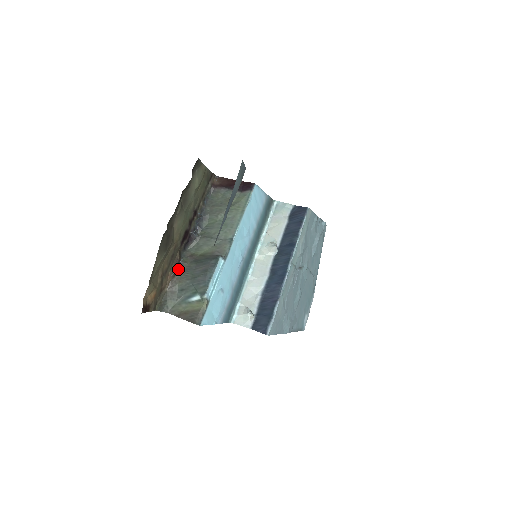
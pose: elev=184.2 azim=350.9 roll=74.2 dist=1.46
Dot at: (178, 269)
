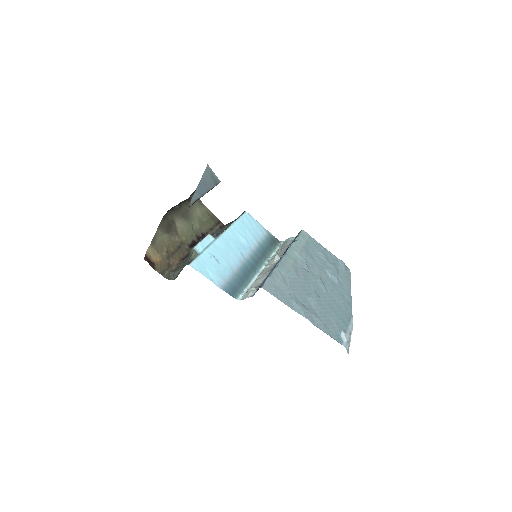
Dot at: occluded
